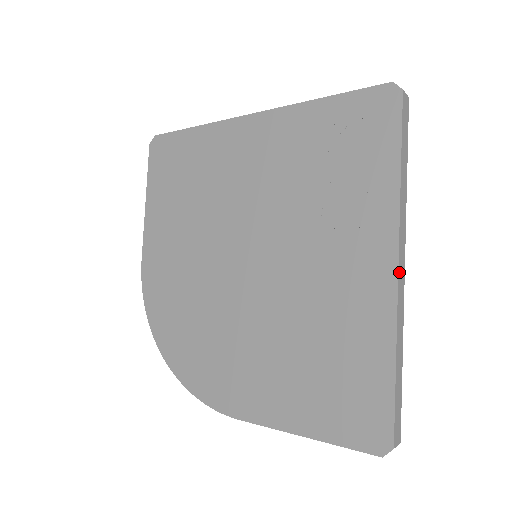
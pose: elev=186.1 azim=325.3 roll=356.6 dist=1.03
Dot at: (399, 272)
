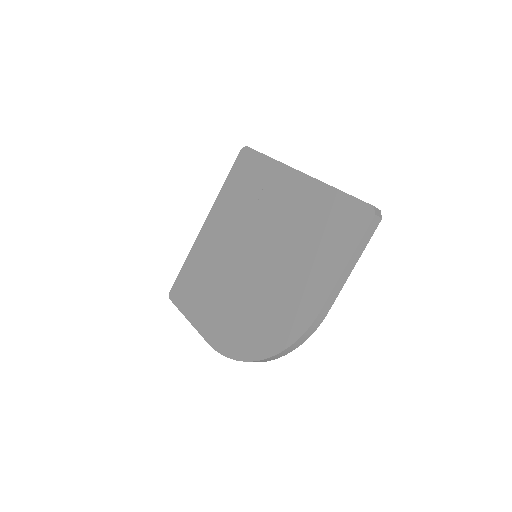
Dot at: (304, 173)
